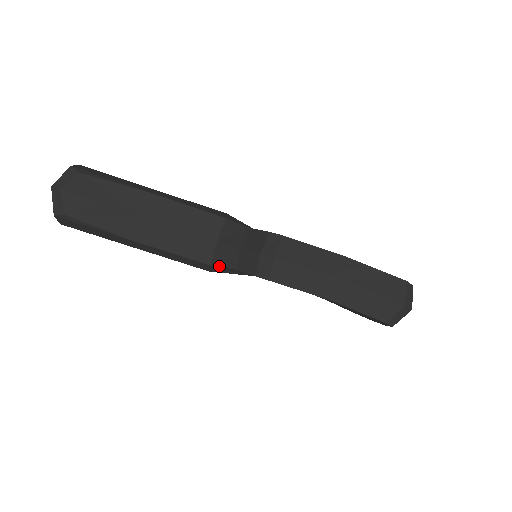
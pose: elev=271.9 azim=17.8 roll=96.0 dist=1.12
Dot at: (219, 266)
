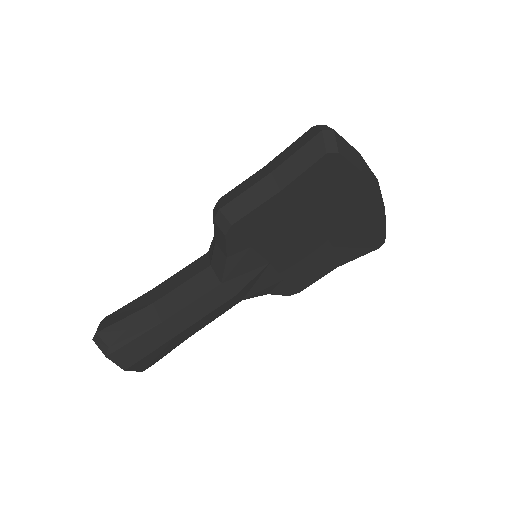
Dot at: (222, 275)
